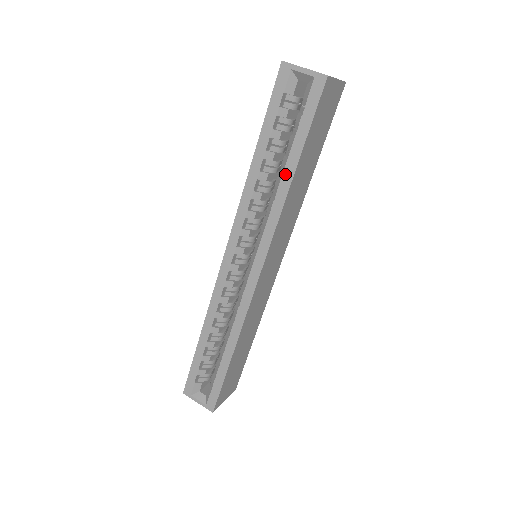
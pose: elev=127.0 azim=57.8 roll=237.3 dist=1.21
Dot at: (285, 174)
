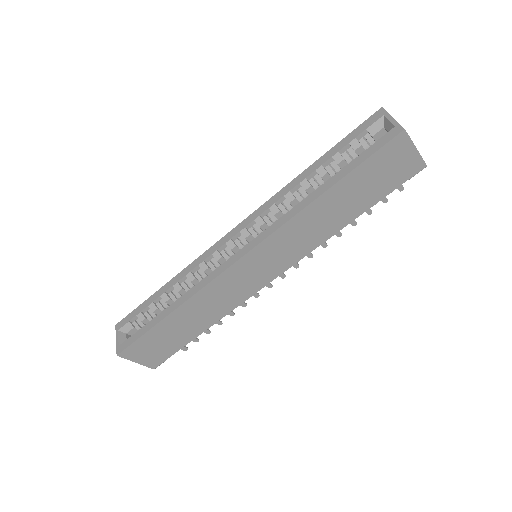
Dot at: (320, 188)
